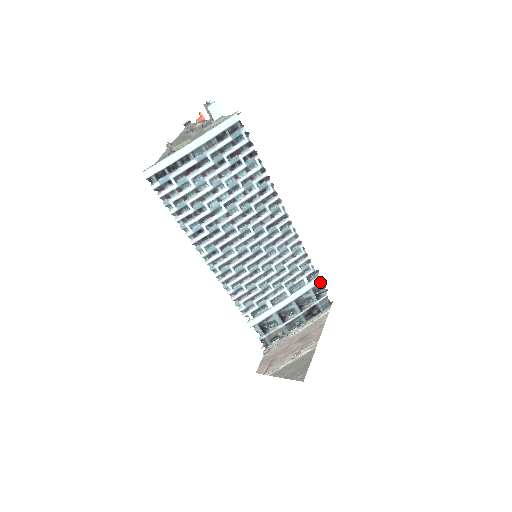
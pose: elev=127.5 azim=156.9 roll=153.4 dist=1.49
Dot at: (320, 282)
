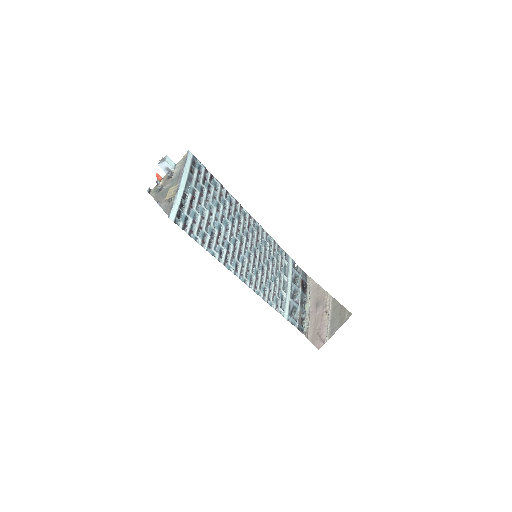
Dot at: (292, 260)
